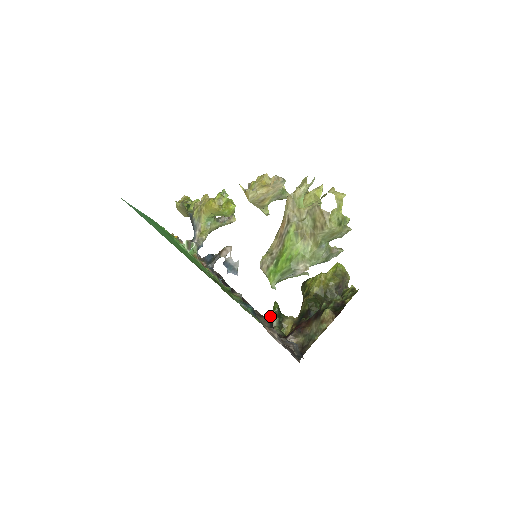
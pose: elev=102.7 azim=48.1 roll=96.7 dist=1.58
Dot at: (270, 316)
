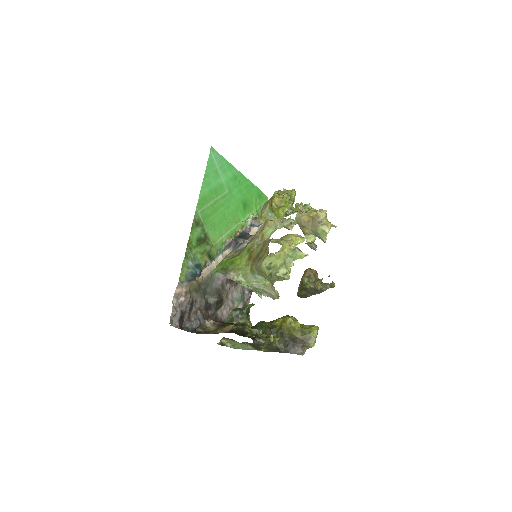
Dot at: (240, 308)
